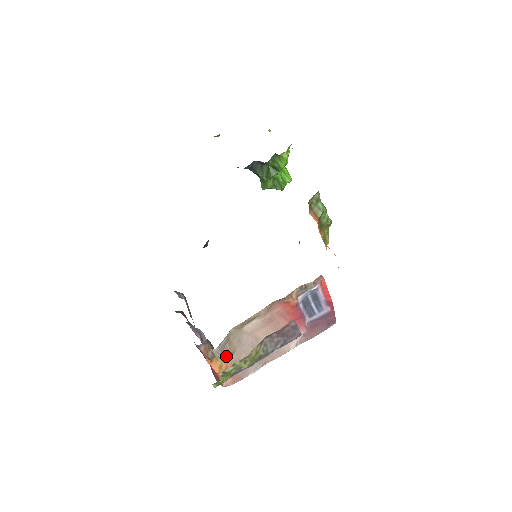
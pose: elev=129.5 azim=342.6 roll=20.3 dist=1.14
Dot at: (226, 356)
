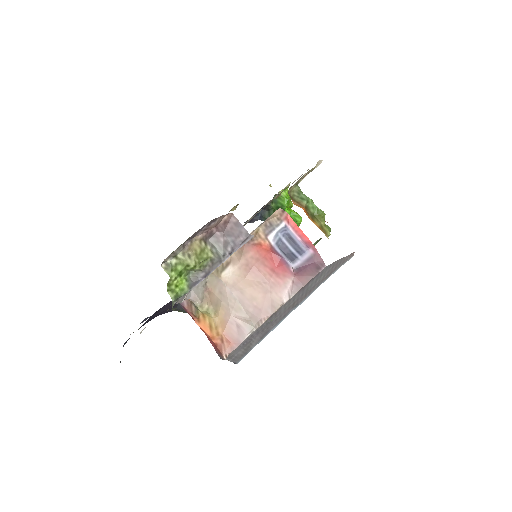
Dot at: (208, 307)
